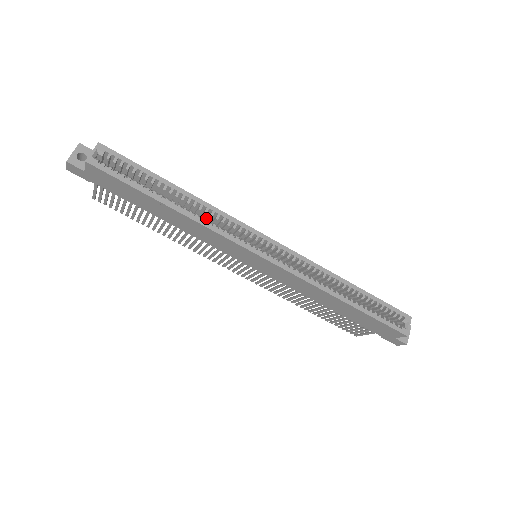
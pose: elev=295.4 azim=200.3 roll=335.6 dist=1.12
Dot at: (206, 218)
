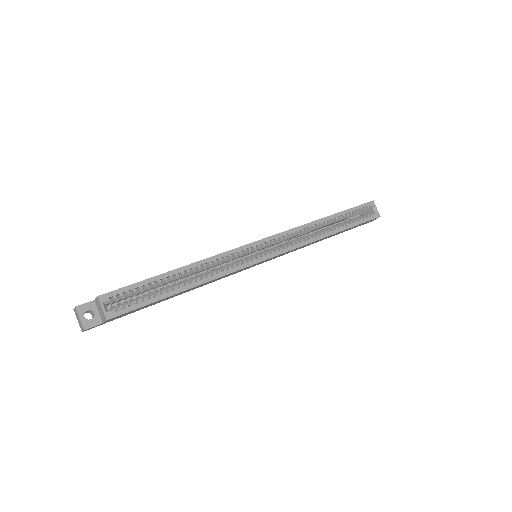
Dot at: occluded
